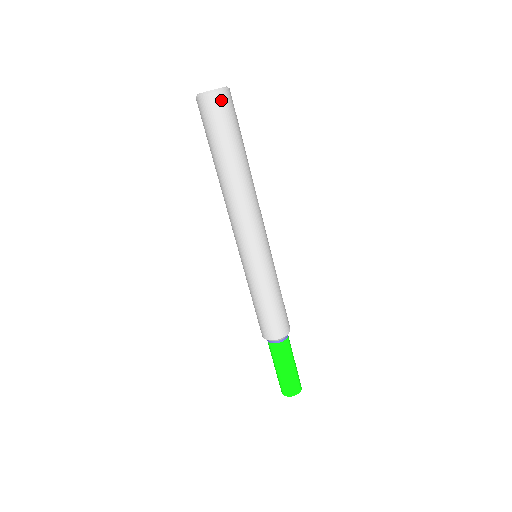
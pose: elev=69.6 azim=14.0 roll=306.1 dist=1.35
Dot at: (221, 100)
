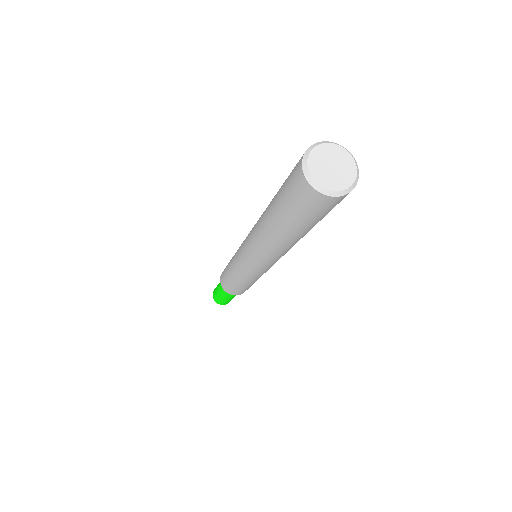
Dot at: (328, 202)
